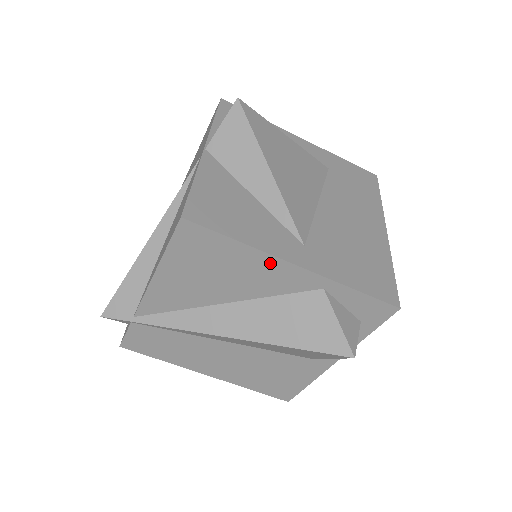
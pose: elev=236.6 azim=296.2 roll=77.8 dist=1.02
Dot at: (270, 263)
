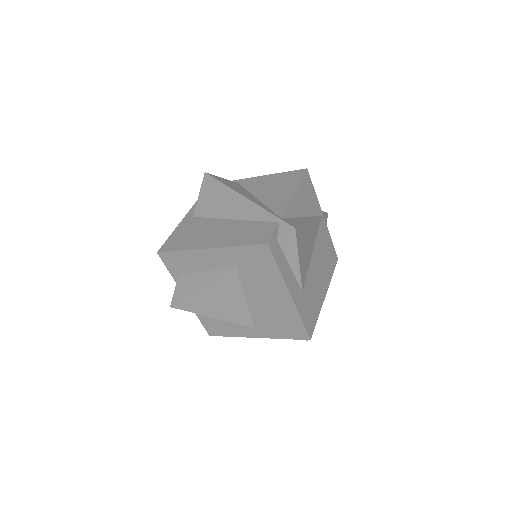
Dot at: occluded
